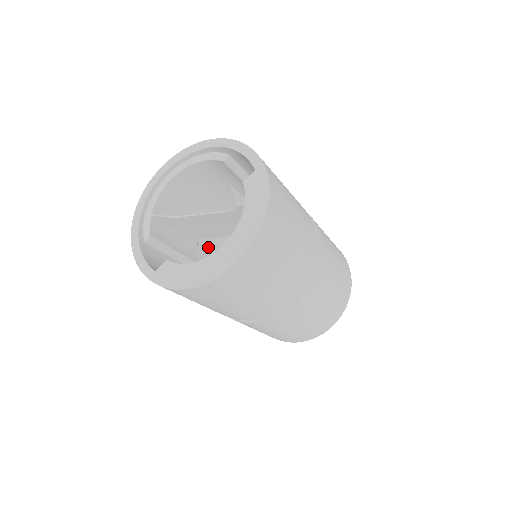
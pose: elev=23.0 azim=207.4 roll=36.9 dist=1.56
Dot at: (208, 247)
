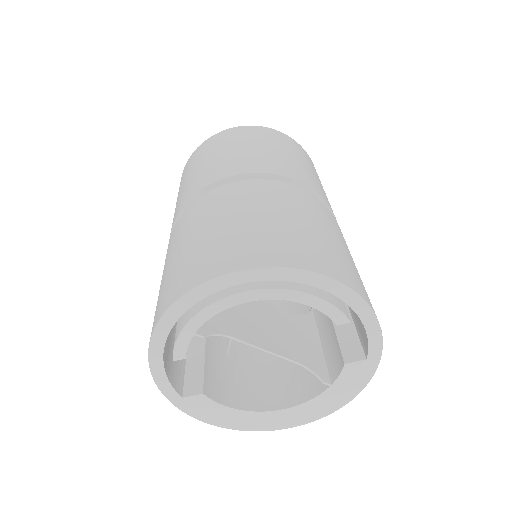
Dot at: occluded
